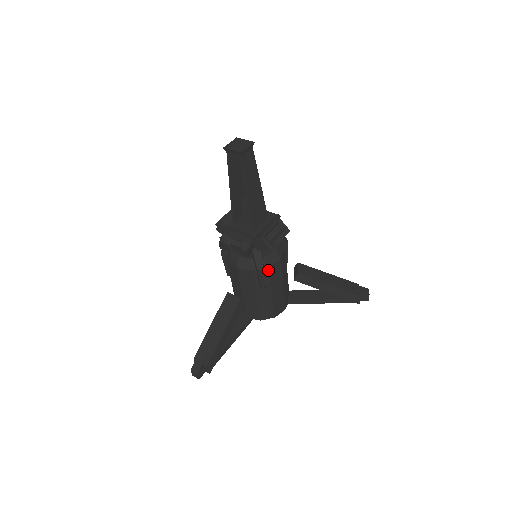
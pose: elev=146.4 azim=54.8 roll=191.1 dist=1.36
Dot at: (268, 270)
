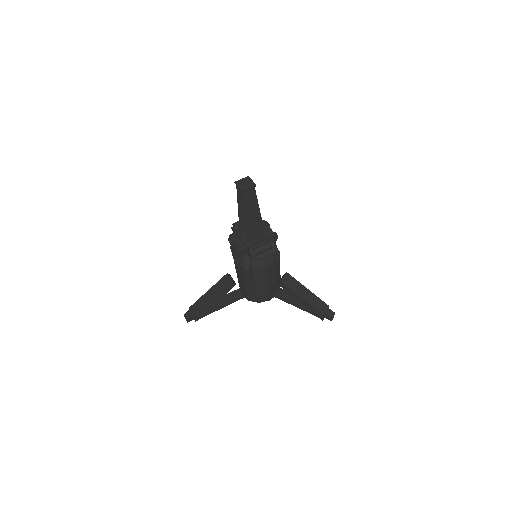
Dot at: (254, 271)
